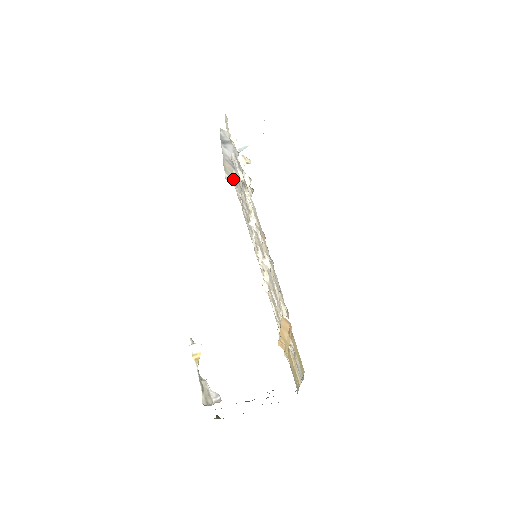
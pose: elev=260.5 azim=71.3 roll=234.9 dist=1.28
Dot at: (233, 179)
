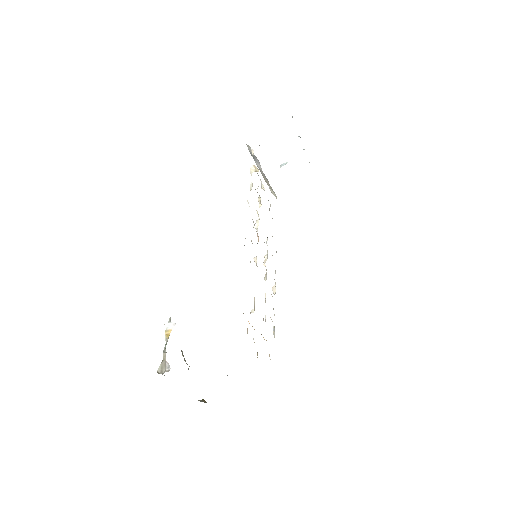
Dot at: (274, 193)
